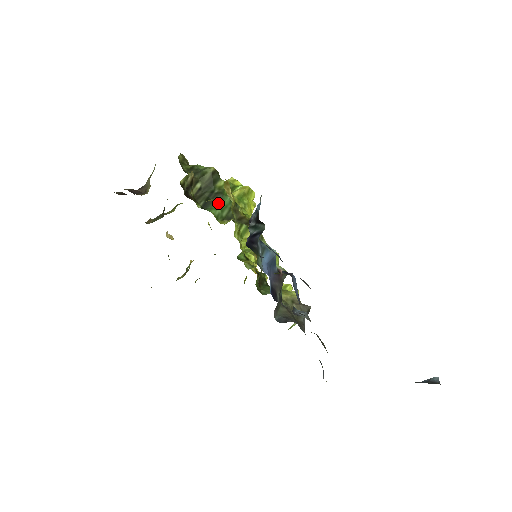
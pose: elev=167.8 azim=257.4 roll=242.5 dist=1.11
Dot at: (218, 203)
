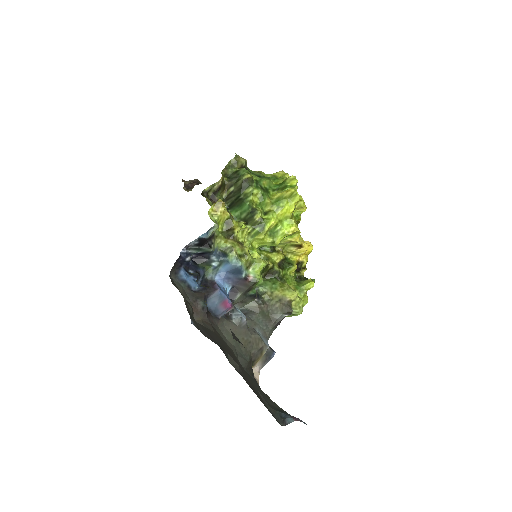
Dot at: (239, 207)
